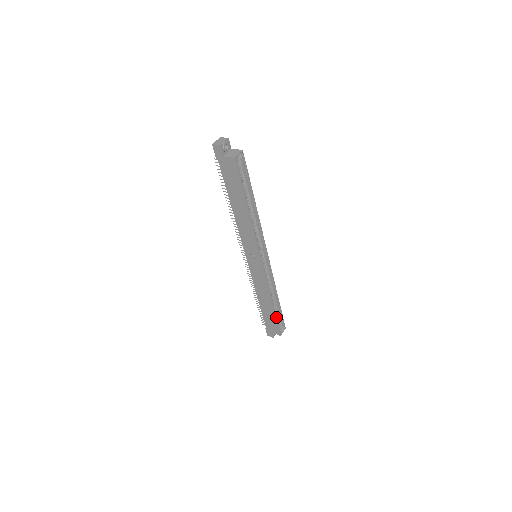
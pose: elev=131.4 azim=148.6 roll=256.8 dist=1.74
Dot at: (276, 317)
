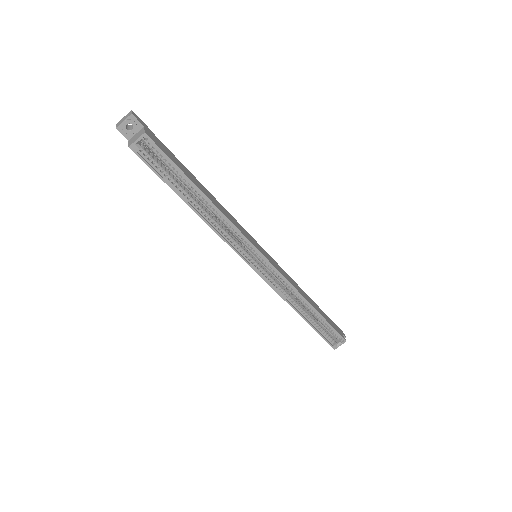
Dot at: (316, 329)
